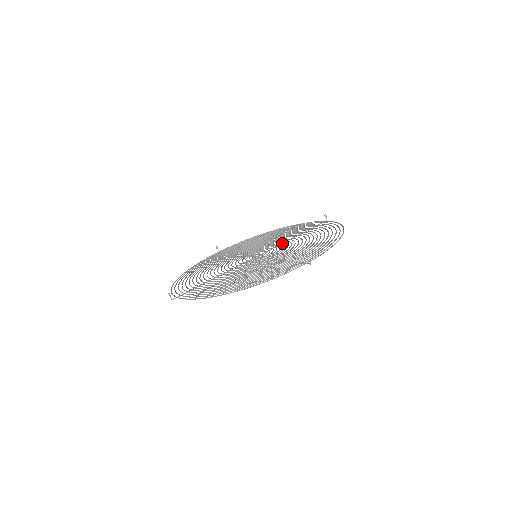
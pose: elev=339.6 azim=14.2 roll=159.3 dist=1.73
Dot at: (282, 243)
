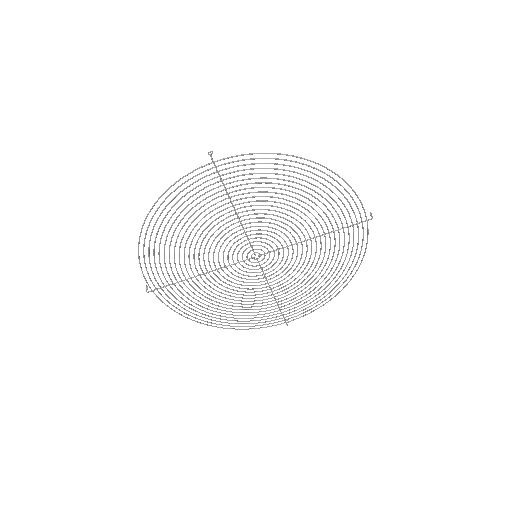
Dot at: (295, 243)
